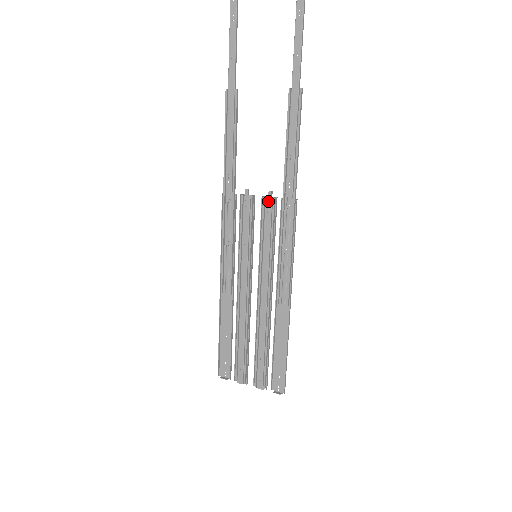
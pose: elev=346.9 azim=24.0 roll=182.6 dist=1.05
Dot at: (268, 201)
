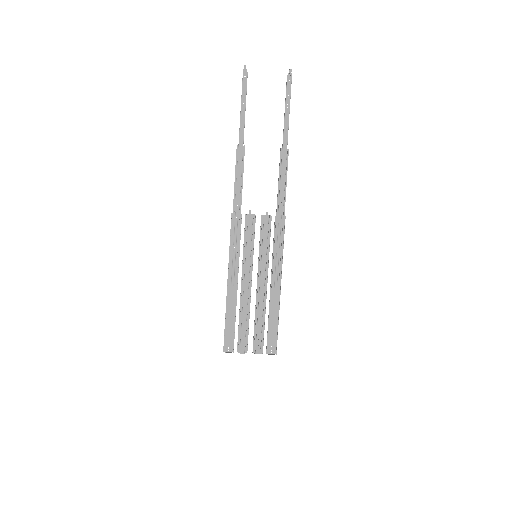
Dot at: (266, 218)
